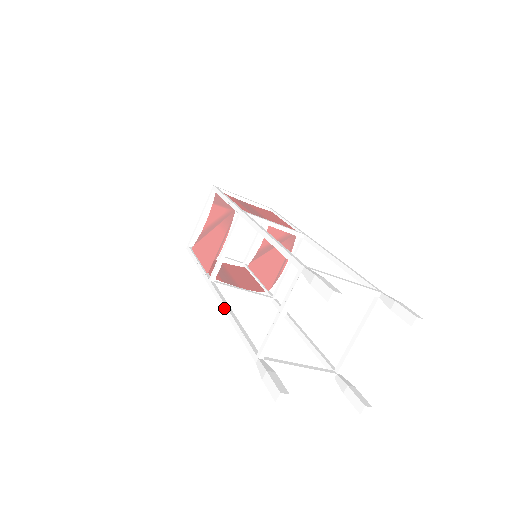
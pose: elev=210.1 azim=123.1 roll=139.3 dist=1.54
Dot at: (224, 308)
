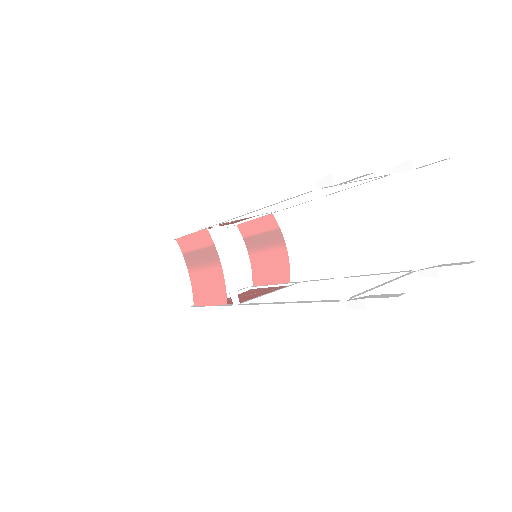
Dot at: (247, 207)
